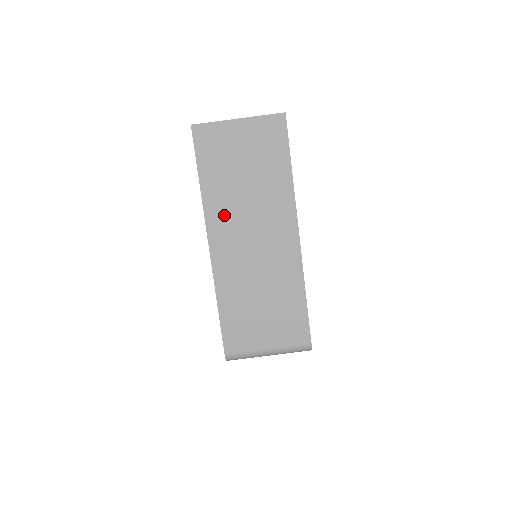
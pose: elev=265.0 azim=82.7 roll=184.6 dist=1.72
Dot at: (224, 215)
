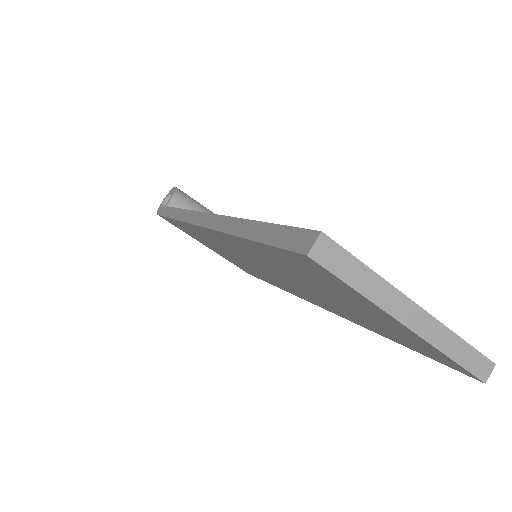
Dot at: (245, 251)
